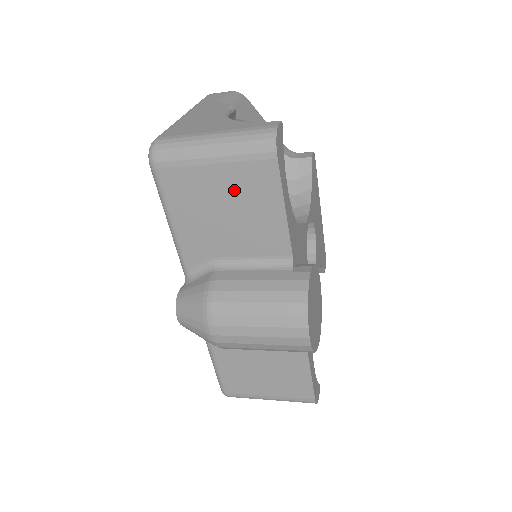
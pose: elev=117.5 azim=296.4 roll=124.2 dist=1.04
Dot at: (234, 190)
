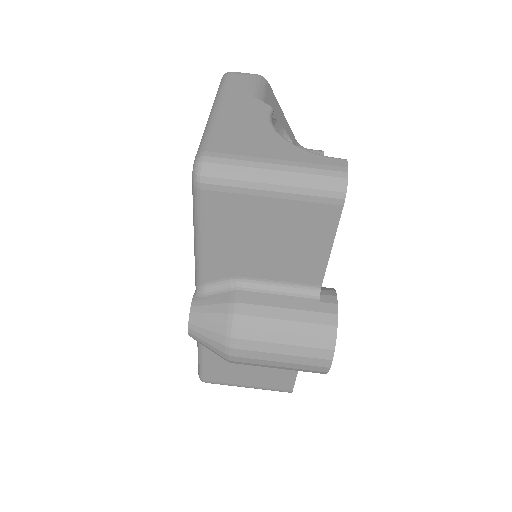
Dot at: (285, 224)
